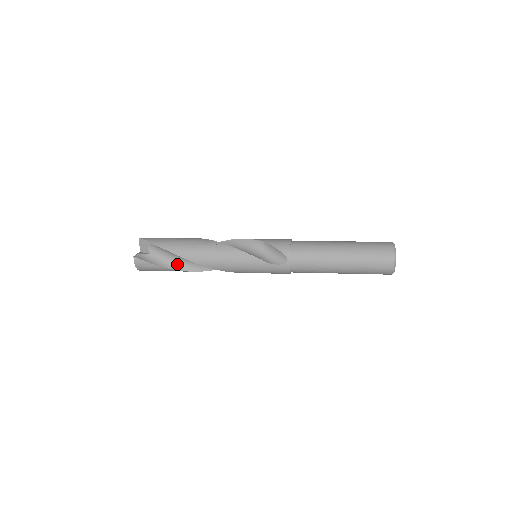
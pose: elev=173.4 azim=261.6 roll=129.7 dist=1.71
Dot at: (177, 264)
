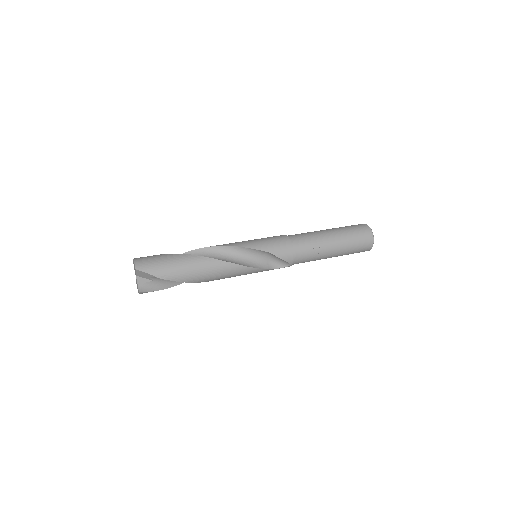
Dot at: occluded
